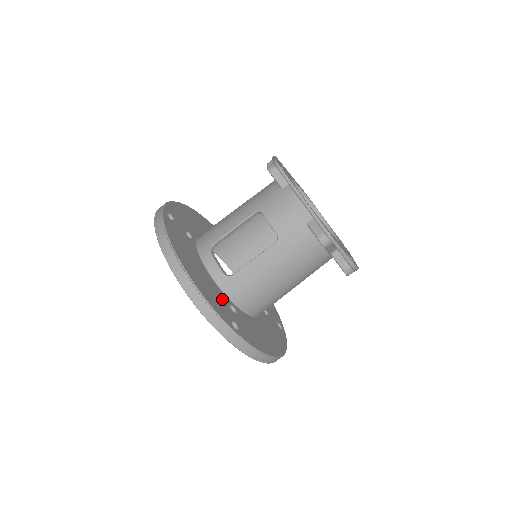
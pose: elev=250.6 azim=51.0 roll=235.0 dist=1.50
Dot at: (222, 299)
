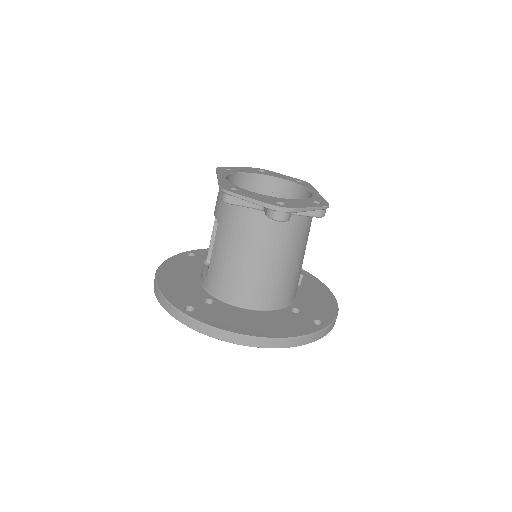
Dot at: (196, 295)
